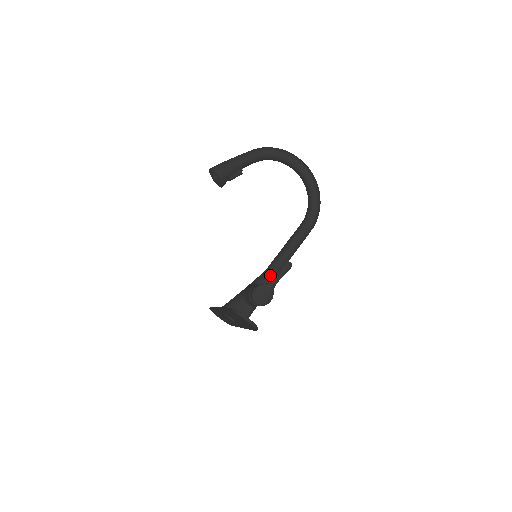
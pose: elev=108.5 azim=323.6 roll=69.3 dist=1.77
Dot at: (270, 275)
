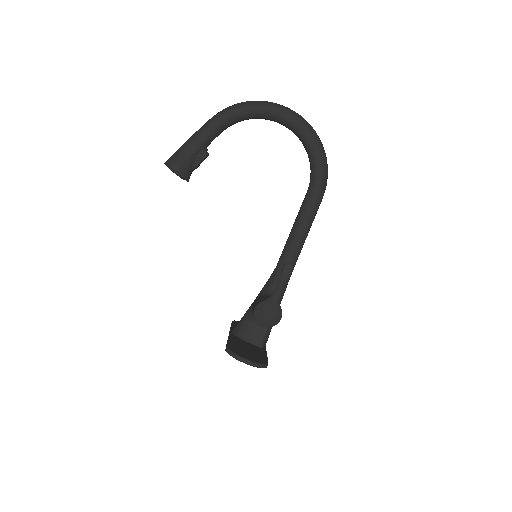
Dot at: occluded
